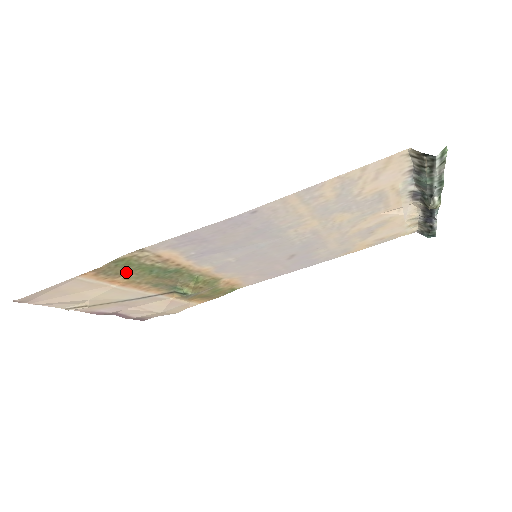
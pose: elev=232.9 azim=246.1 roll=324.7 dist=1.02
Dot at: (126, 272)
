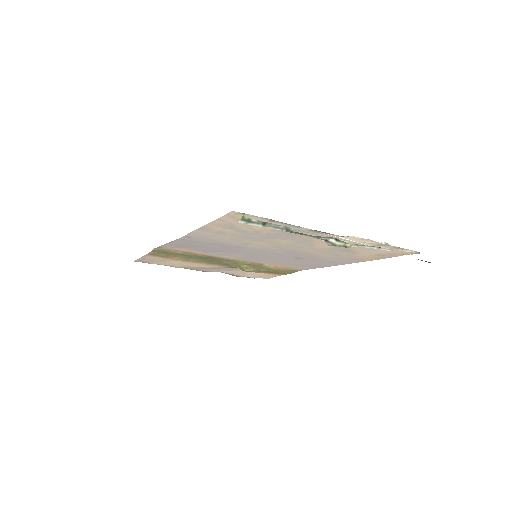
Dot at: (173, 256)
